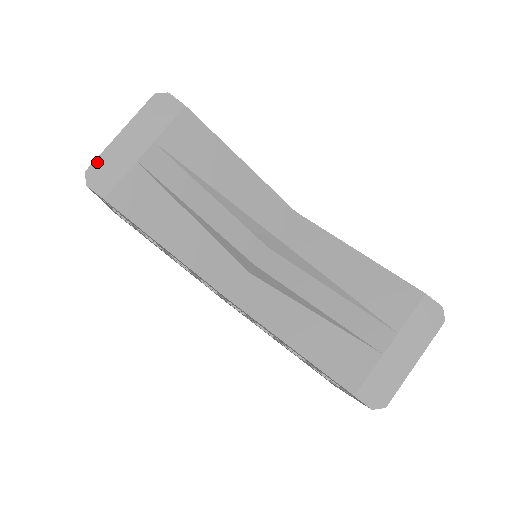
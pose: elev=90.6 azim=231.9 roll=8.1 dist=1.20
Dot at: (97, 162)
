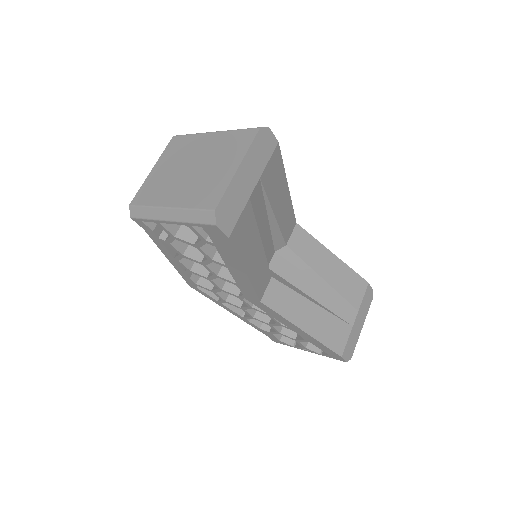
Dot at: (223, 200)
